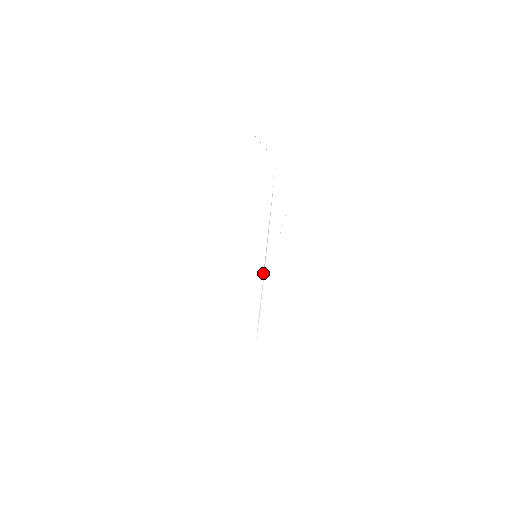
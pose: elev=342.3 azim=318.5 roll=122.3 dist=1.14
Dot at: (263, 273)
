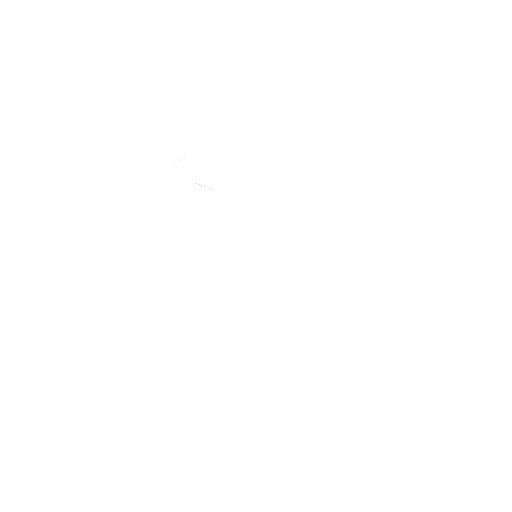
Dot at: occluded
